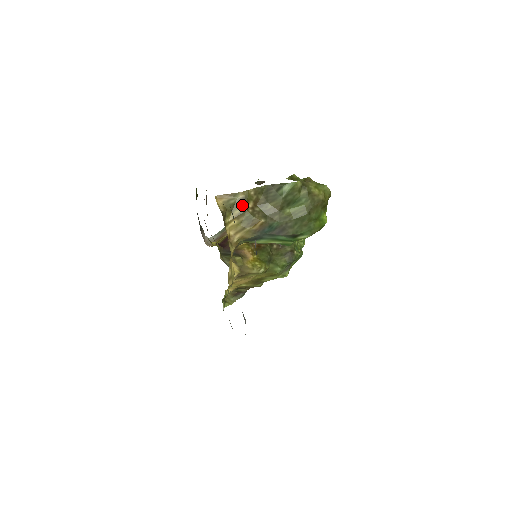
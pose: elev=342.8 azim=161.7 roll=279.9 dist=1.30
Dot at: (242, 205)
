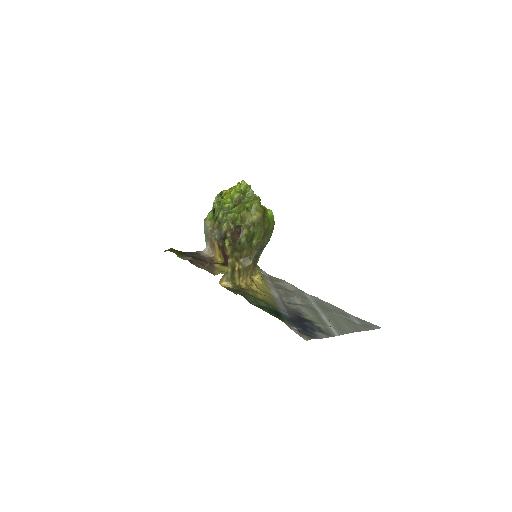
Dot at: (235, 271)
